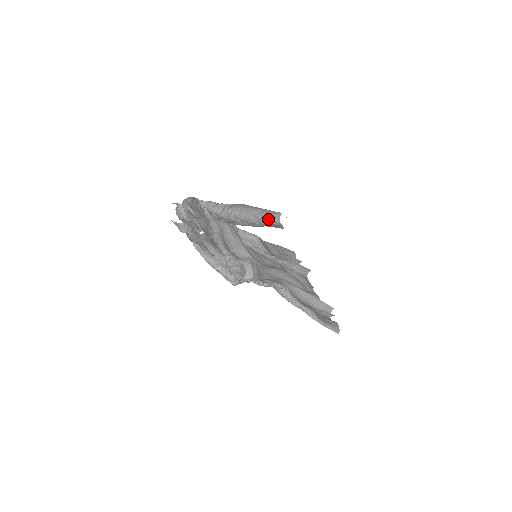
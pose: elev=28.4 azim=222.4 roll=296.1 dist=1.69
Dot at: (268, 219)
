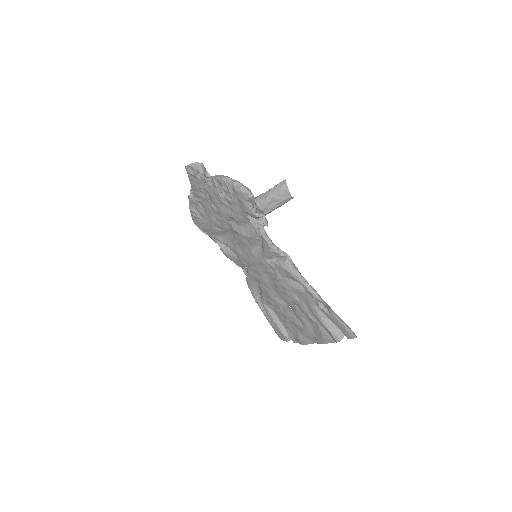
Dot at: (274, 187)
